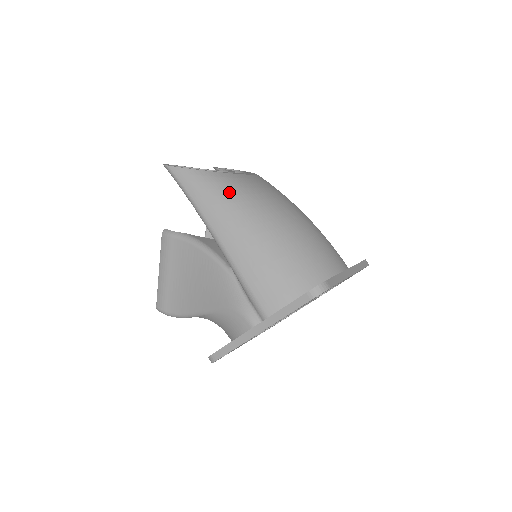
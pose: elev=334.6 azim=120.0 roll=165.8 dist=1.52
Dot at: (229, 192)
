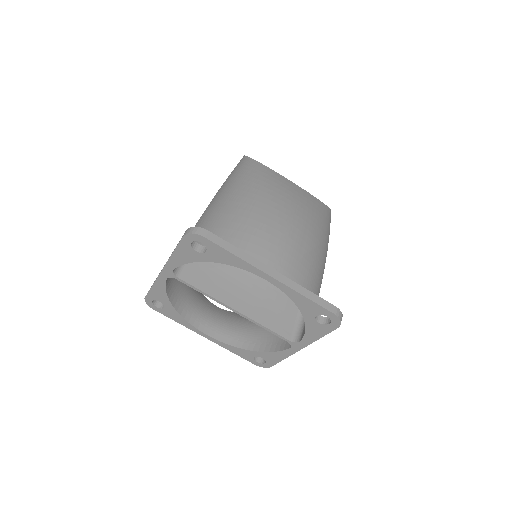
Dot at: (250, 173)
